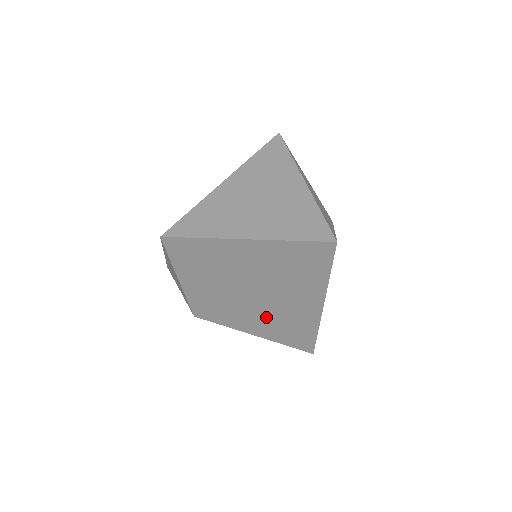
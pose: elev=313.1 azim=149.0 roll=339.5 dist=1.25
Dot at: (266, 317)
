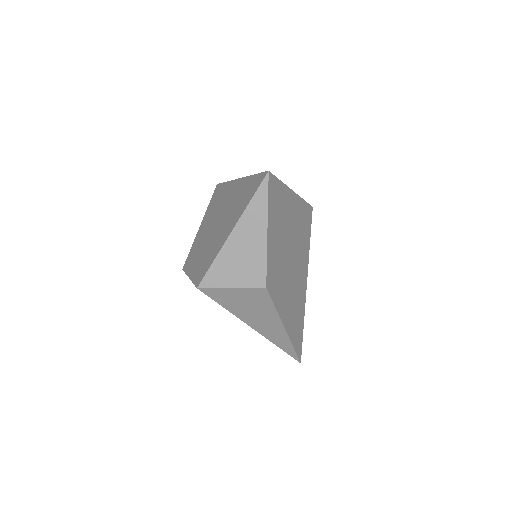
Dot at: (289, 296)
